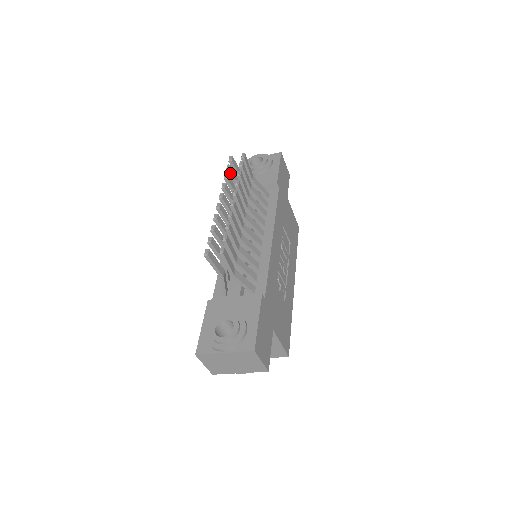
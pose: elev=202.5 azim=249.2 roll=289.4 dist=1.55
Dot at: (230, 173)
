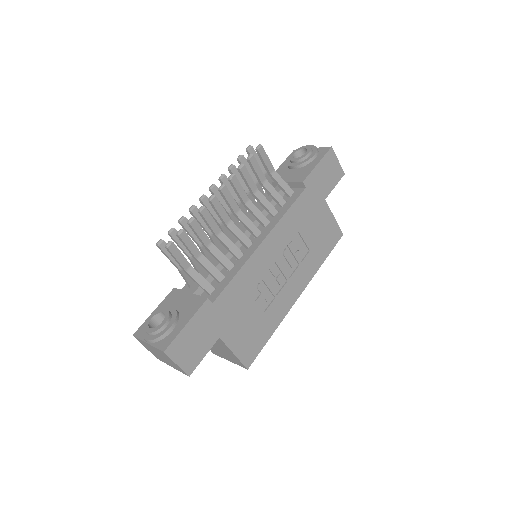
Dot at: occluded
